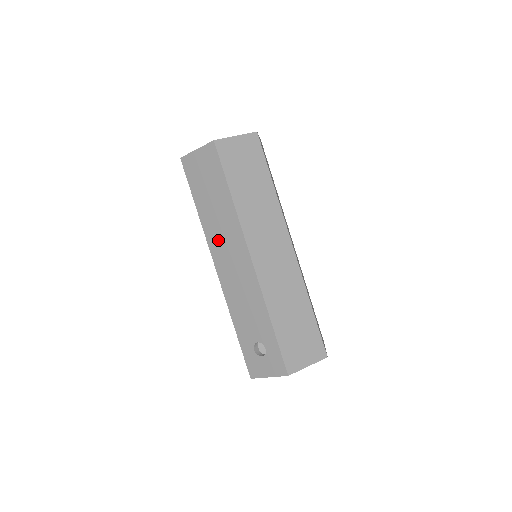
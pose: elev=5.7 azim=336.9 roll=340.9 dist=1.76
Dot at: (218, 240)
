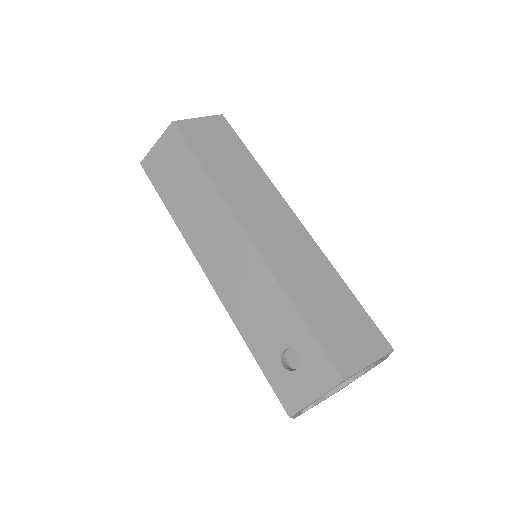
Dot at: (200, 233)
